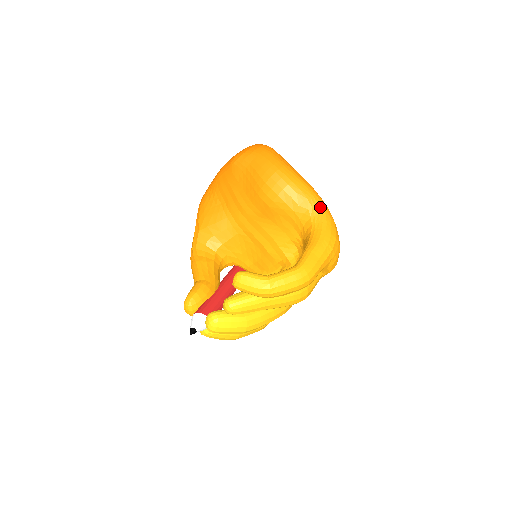
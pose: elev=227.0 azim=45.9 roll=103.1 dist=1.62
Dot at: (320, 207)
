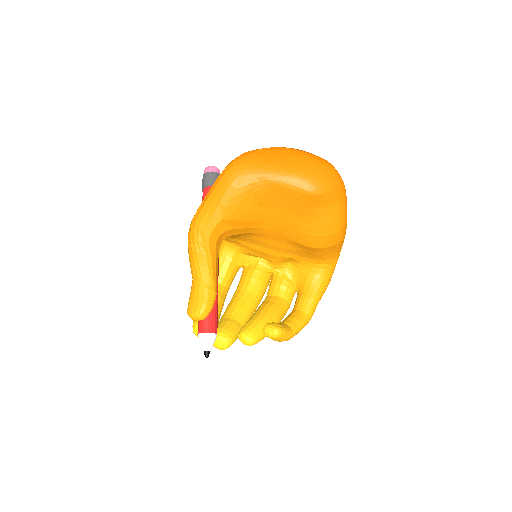
Dot at: (338, 257)
